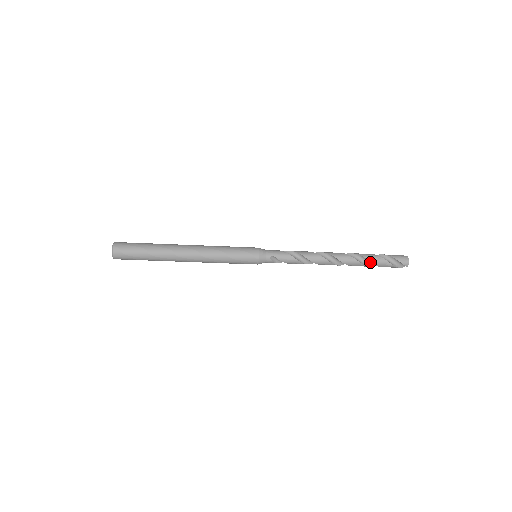
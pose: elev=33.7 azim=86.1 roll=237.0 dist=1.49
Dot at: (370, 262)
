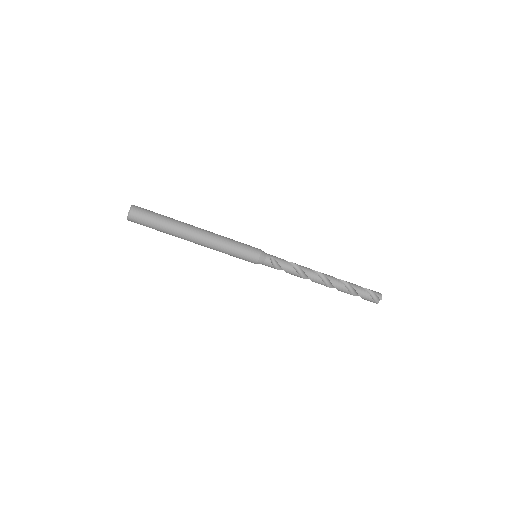
Dot at: (351, 288)
